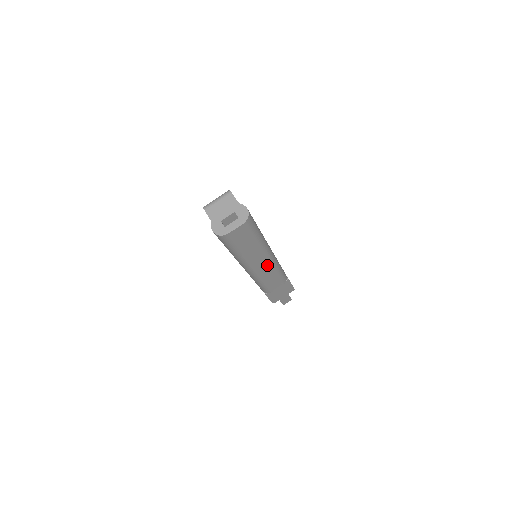
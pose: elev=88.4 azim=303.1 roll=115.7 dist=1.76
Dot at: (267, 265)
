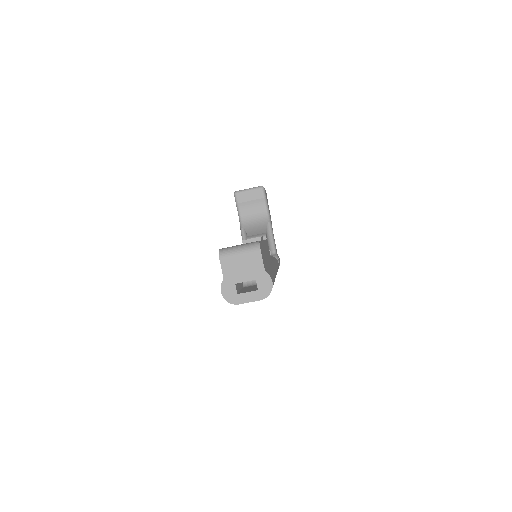
Dot at: occluded
